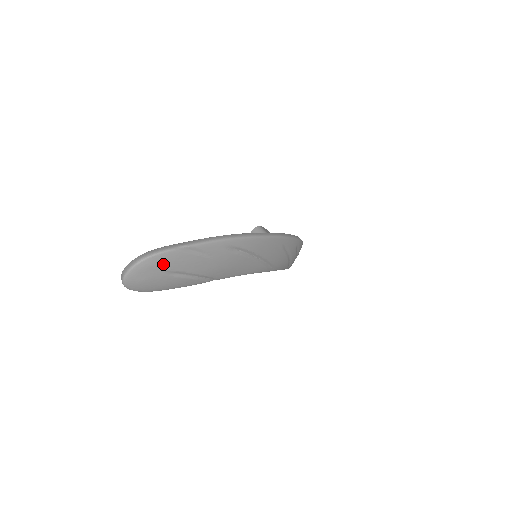
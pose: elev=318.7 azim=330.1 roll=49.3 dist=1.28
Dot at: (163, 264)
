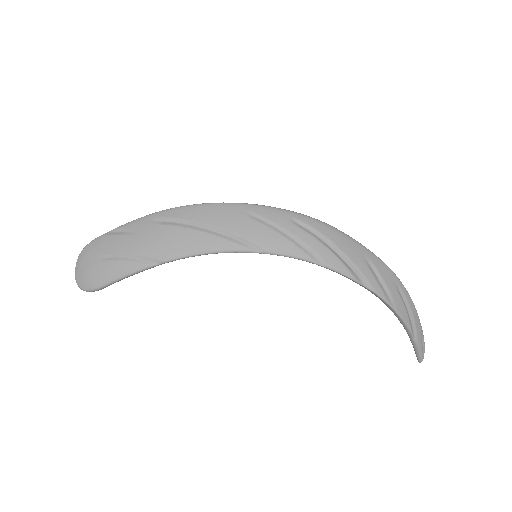
Dot at: (94, 250)
